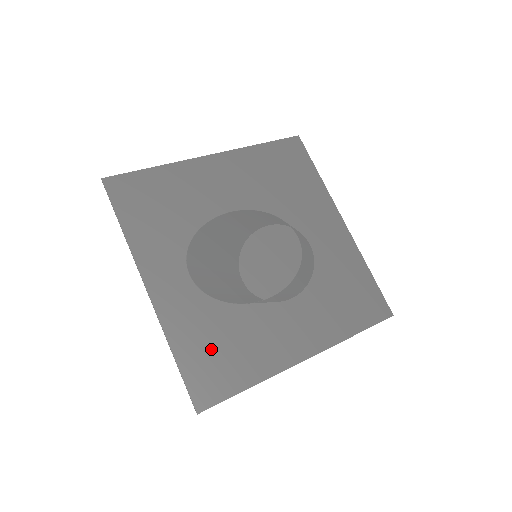
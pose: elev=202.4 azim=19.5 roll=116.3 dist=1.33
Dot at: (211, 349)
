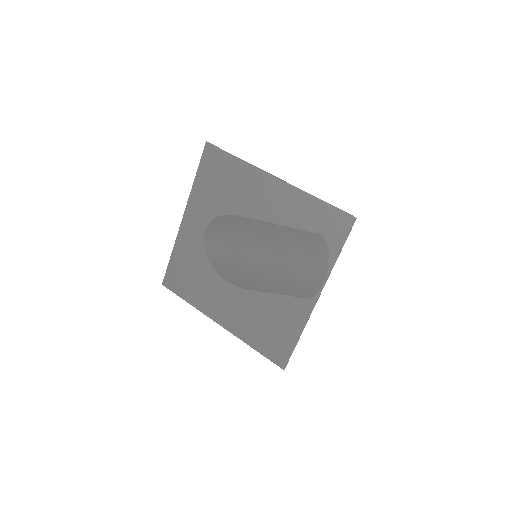
Dot at: (186, 270)
